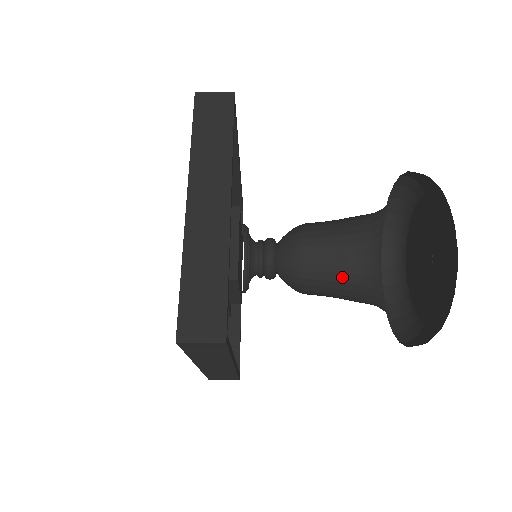
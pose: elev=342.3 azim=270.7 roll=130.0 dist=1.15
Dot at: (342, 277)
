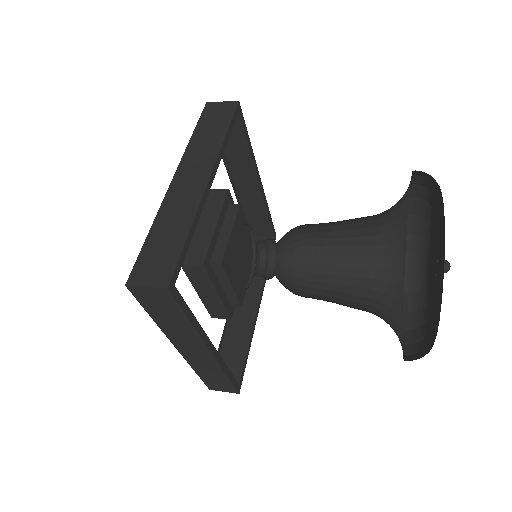
Dot at: (349, 290)
